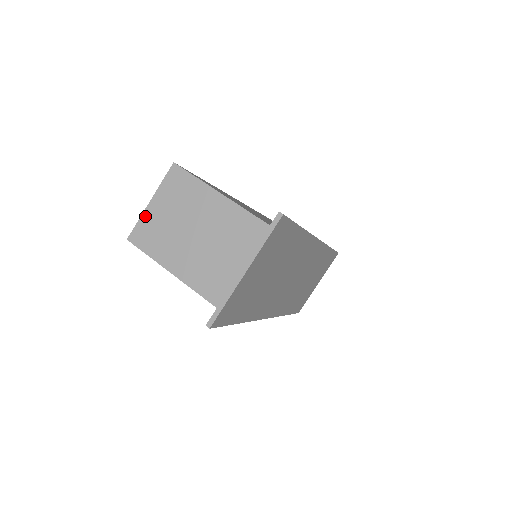
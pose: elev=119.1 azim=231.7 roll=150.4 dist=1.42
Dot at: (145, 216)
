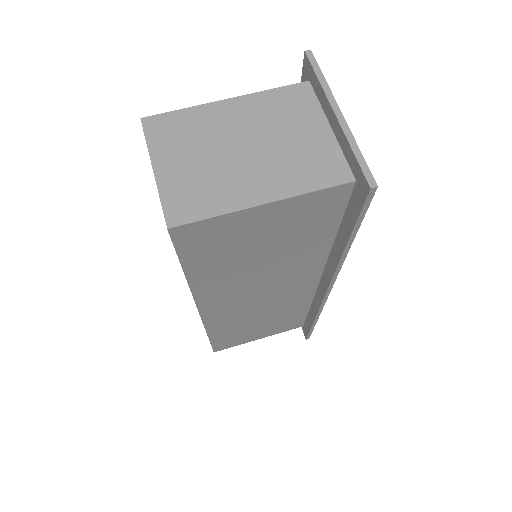
Dot at: (164, 187)
